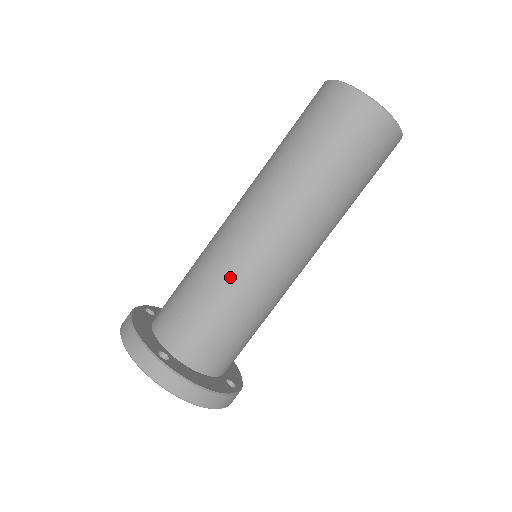
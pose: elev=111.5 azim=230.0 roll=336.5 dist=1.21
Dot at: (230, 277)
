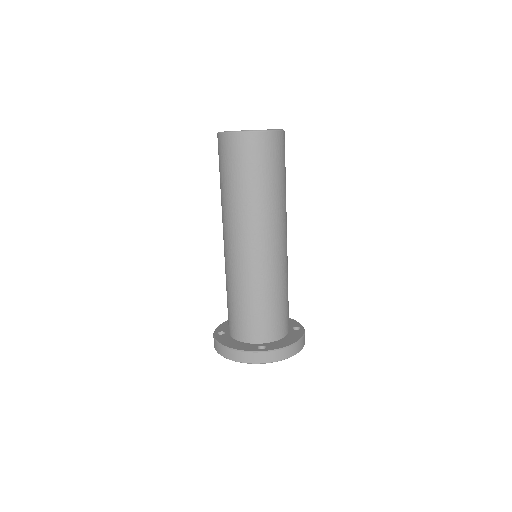
Dot at: (261, 281)
